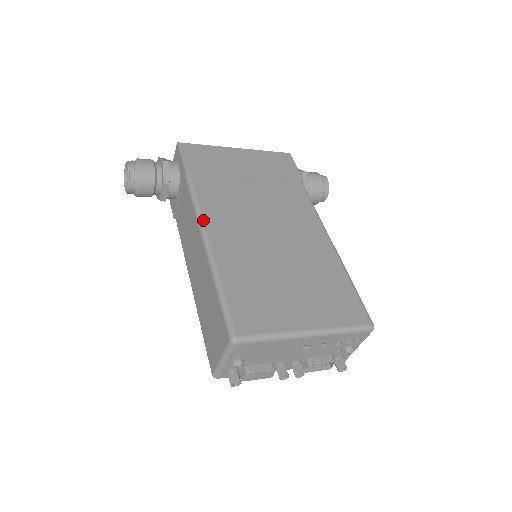
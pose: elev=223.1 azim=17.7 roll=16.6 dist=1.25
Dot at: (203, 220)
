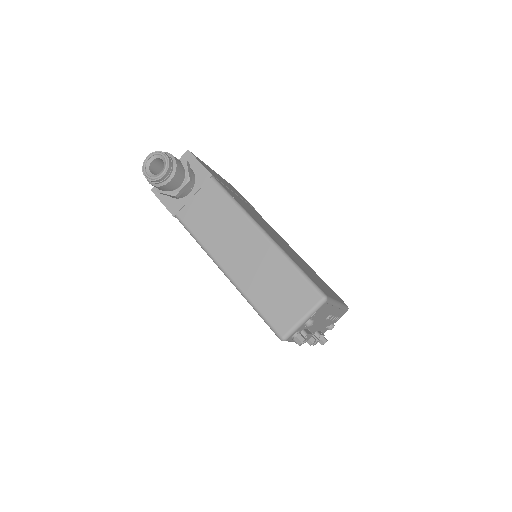
Dot at: occluded
